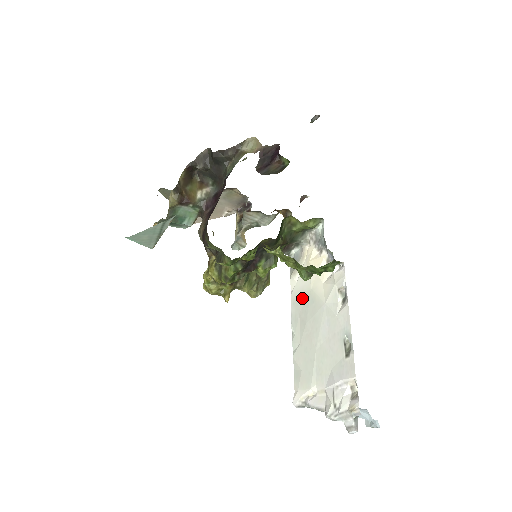
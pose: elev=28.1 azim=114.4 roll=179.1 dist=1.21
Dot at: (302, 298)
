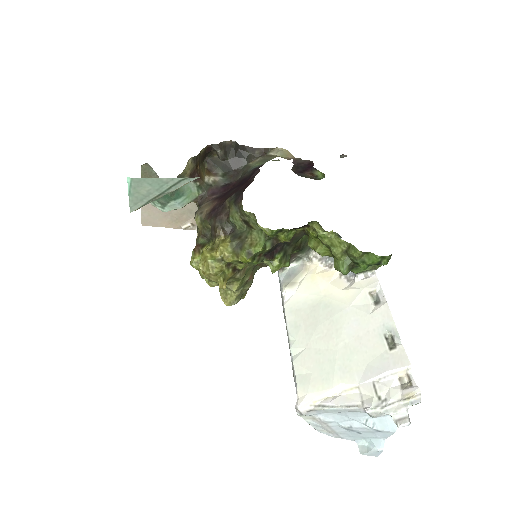
Dot at: (307, 305)
